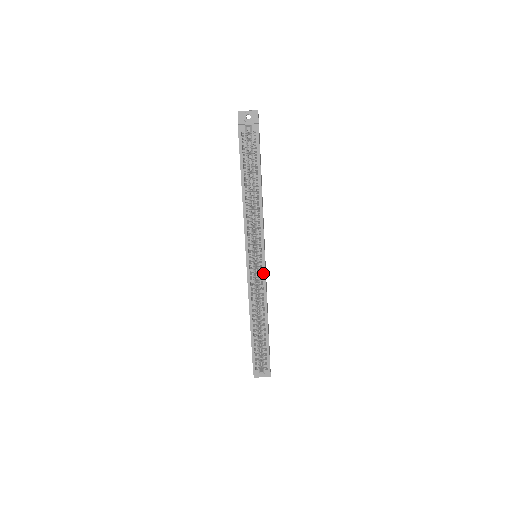
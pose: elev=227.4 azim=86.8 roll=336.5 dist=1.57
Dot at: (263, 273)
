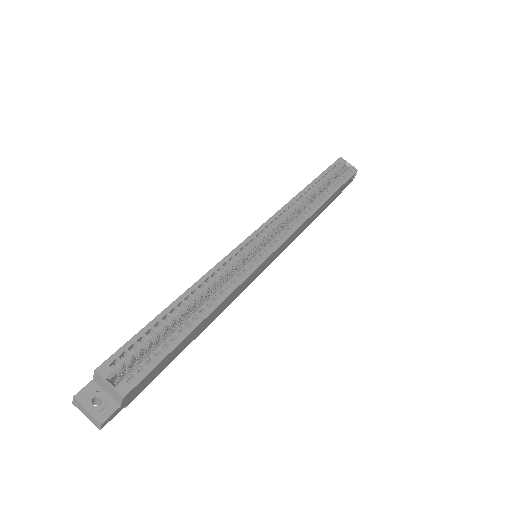
Dot at: (262, 258)
